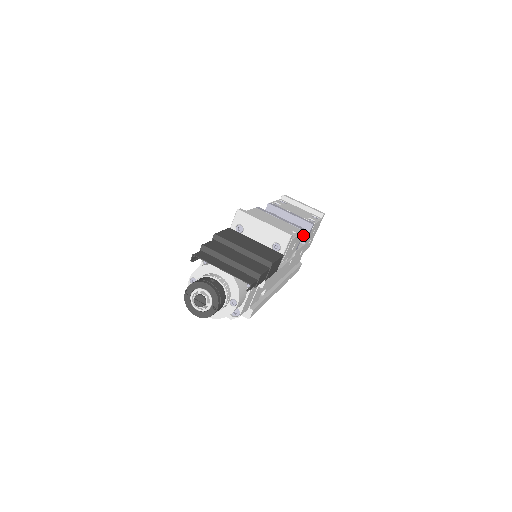
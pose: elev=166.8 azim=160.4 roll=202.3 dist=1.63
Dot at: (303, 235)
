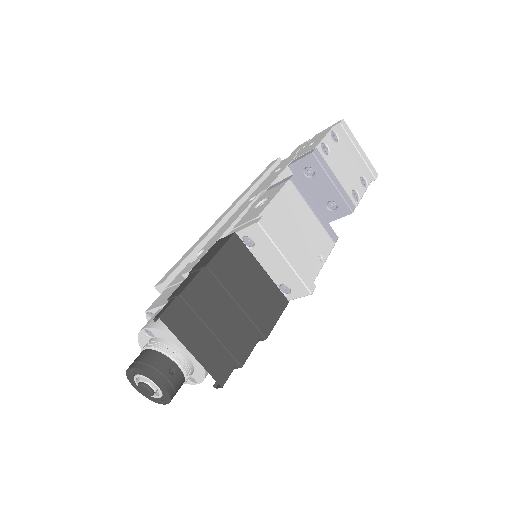
Dot at: (333, 214)
